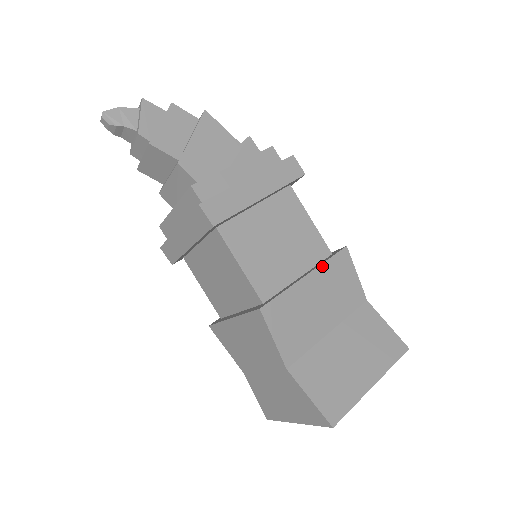
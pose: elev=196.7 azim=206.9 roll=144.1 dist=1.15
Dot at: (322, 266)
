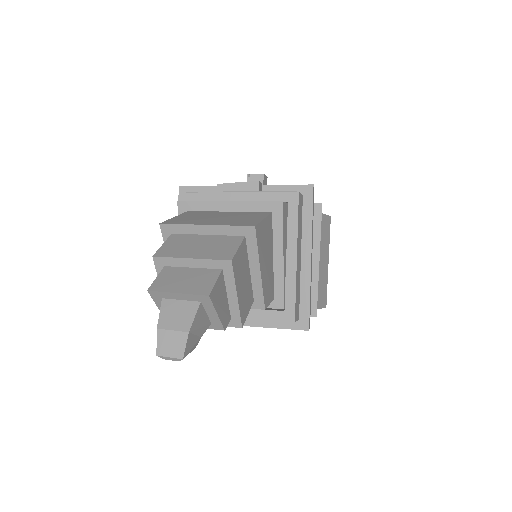
Dot at: (320, 240)
